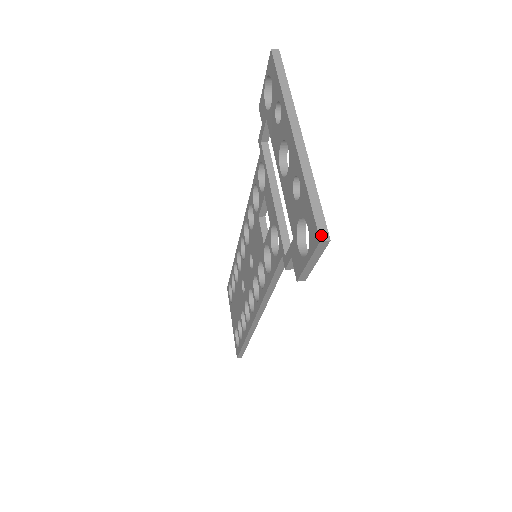
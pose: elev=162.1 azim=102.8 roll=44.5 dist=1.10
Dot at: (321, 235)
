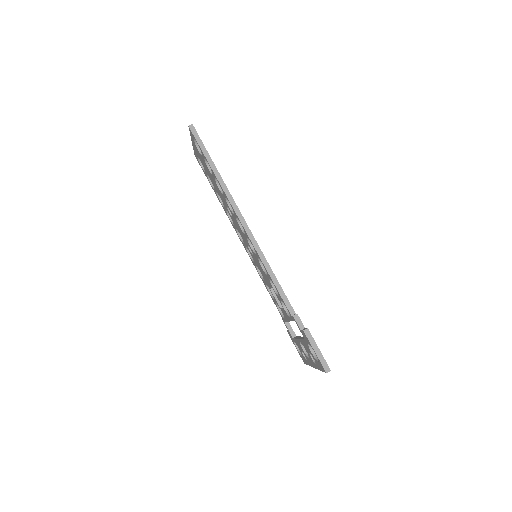
Dot at: occluded
